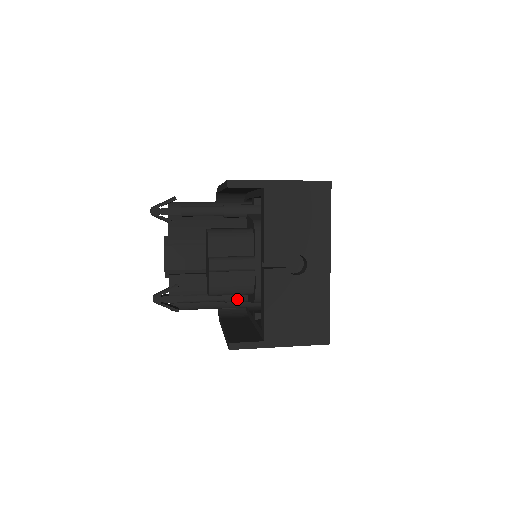
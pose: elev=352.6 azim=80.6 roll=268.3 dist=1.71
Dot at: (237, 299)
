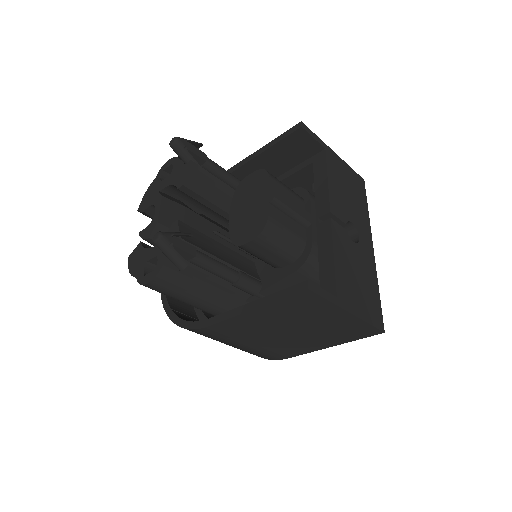
Dot at: (251, 283)
